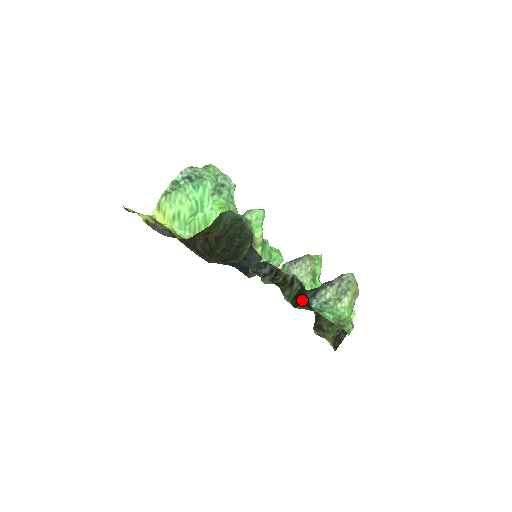
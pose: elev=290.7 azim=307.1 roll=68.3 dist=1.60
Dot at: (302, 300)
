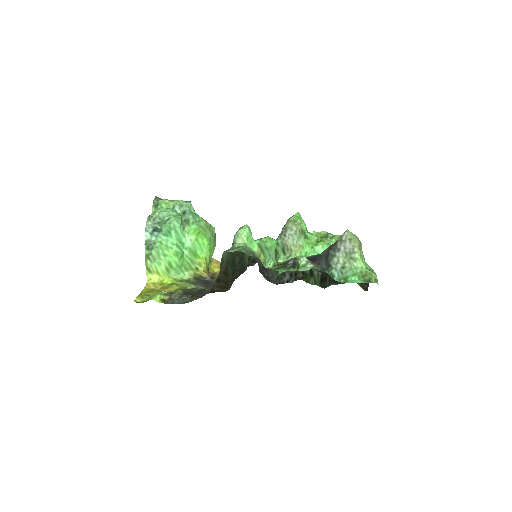
Dot at: (328, 281)
